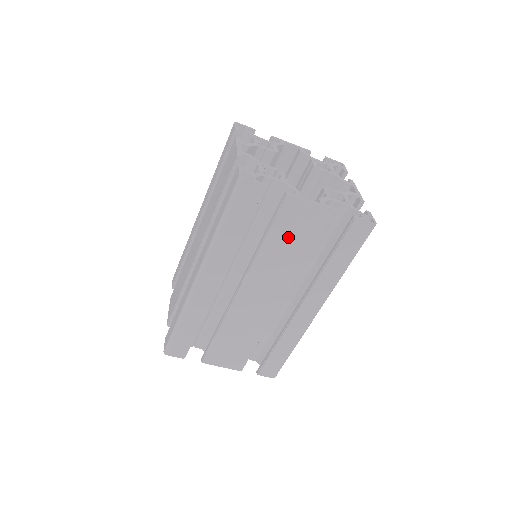
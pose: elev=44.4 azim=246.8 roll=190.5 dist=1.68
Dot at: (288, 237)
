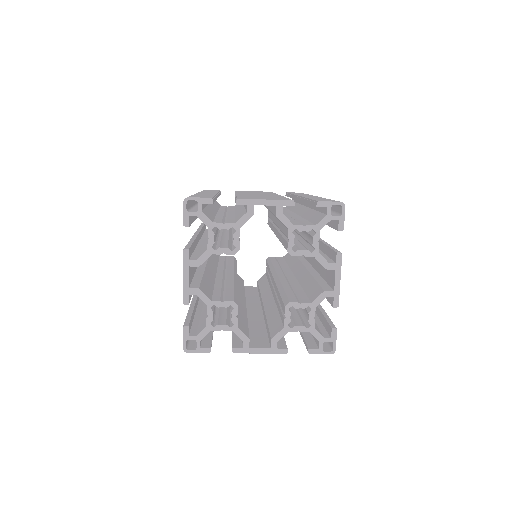
Dot at: occluded
